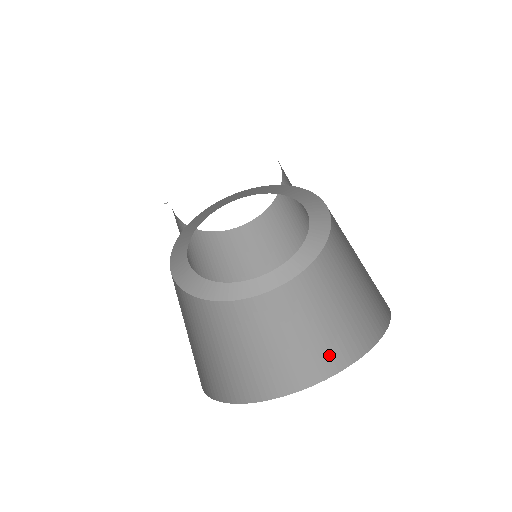
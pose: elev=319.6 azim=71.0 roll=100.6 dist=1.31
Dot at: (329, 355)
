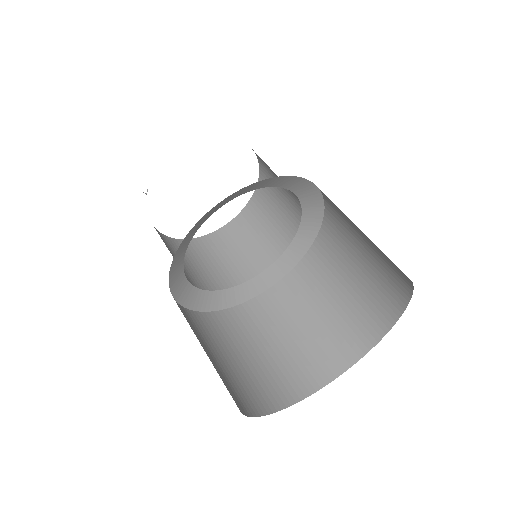
Dot at: (318, 365)
